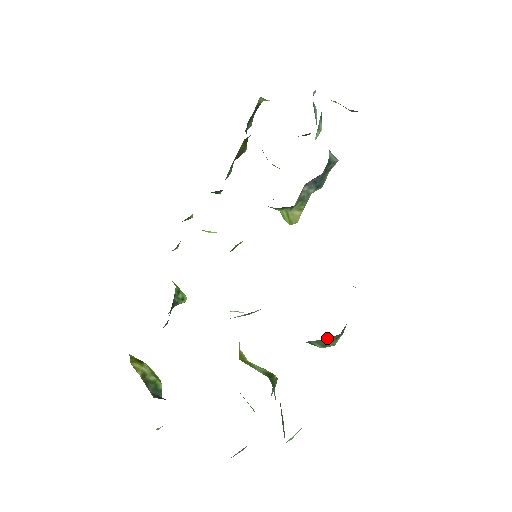
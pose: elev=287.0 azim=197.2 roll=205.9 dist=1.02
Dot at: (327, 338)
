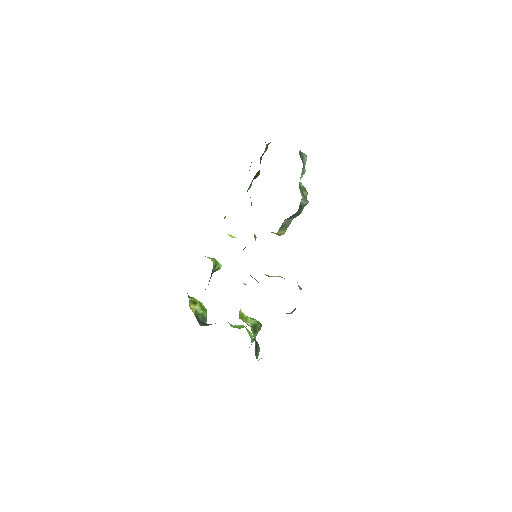
Dot at: occluded
